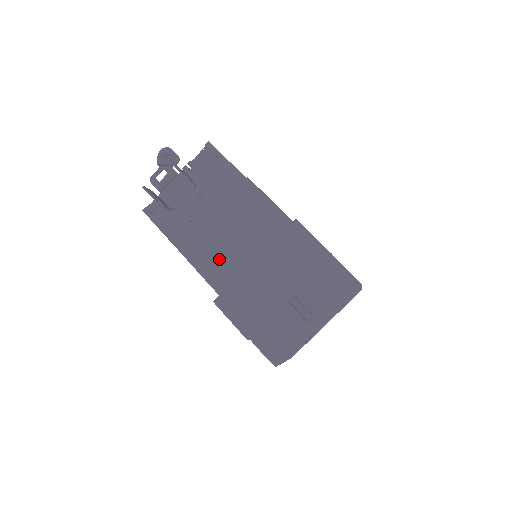
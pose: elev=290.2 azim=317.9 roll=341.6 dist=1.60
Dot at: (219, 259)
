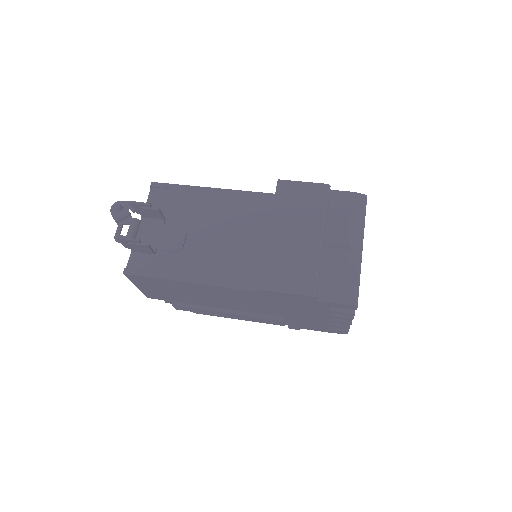
Dot at: (232, 262)
